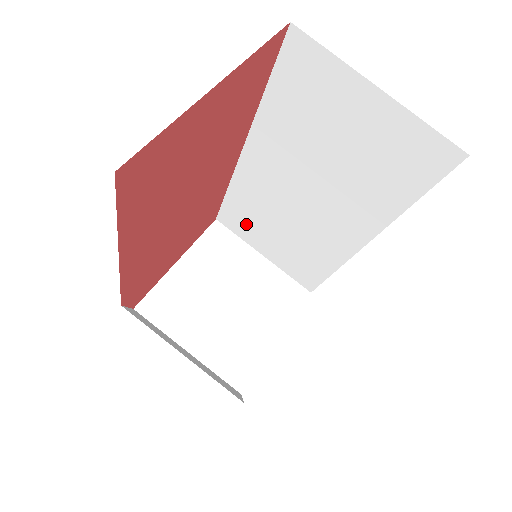
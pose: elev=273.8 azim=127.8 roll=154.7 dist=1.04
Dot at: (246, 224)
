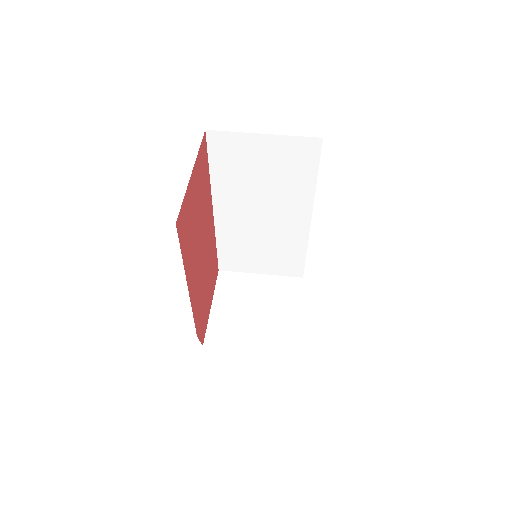
Dot at: (239, 259)
